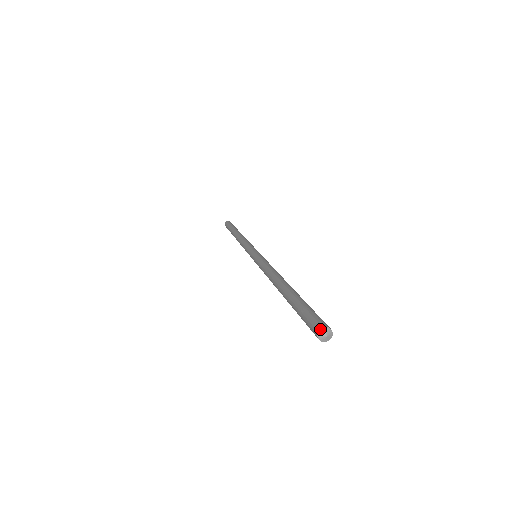
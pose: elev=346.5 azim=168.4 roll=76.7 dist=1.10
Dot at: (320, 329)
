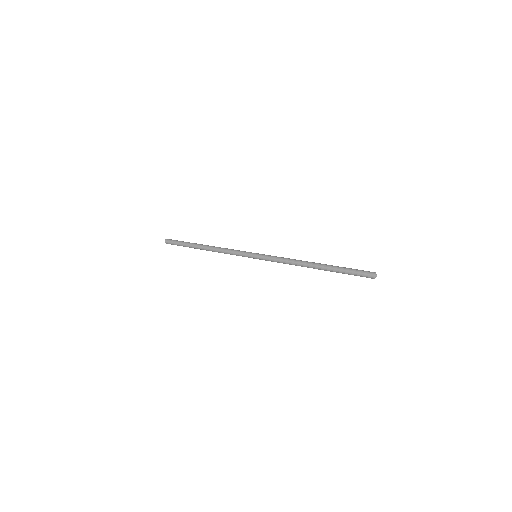
Dot at: (375, 272)
